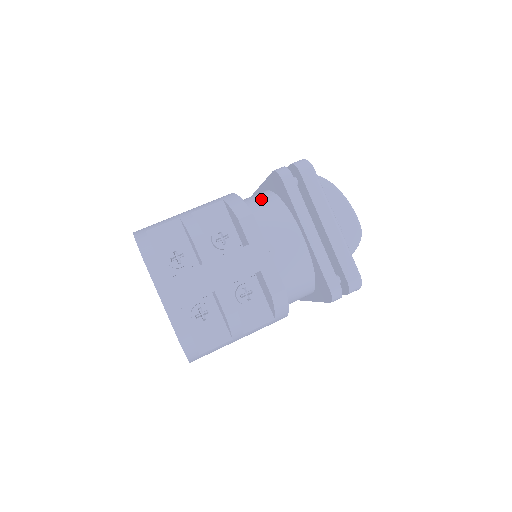
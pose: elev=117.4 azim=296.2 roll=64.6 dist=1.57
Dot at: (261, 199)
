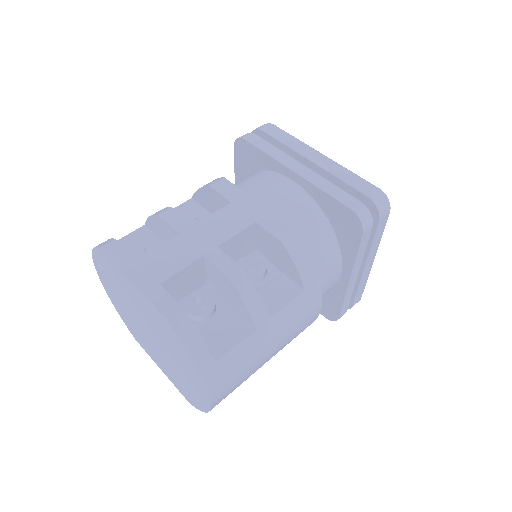
Dot at: occluded
